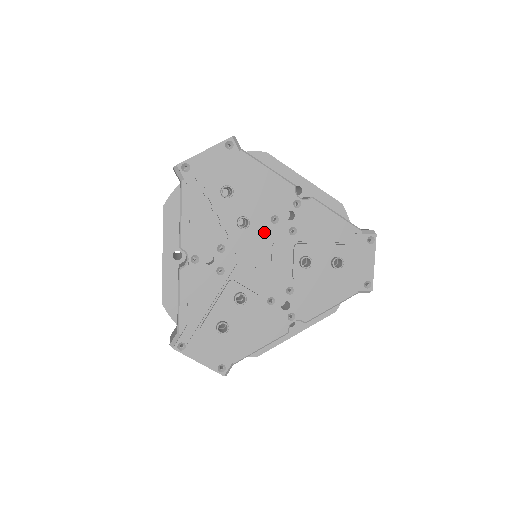
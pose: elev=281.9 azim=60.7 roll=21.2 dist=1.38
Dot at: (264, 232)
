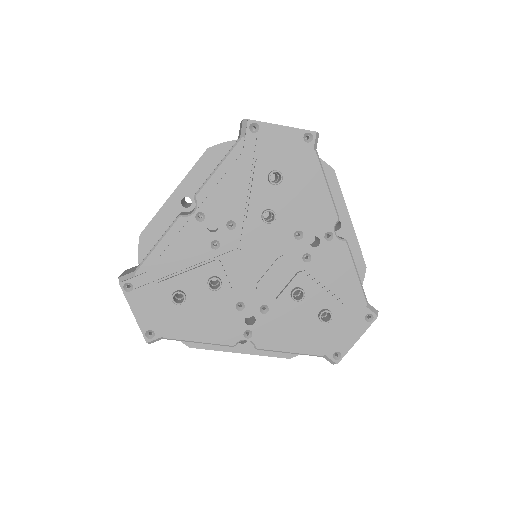
Dot at: (281, 239)
